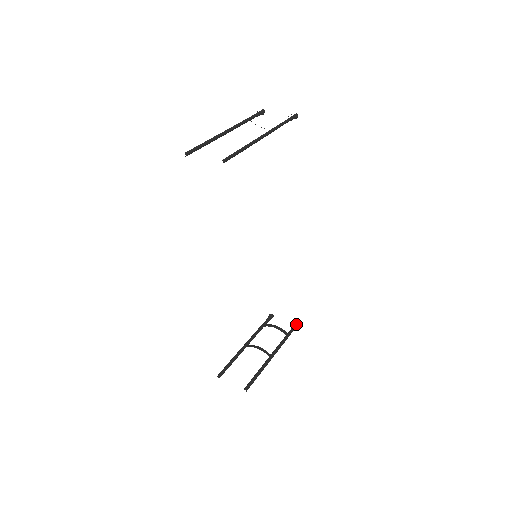
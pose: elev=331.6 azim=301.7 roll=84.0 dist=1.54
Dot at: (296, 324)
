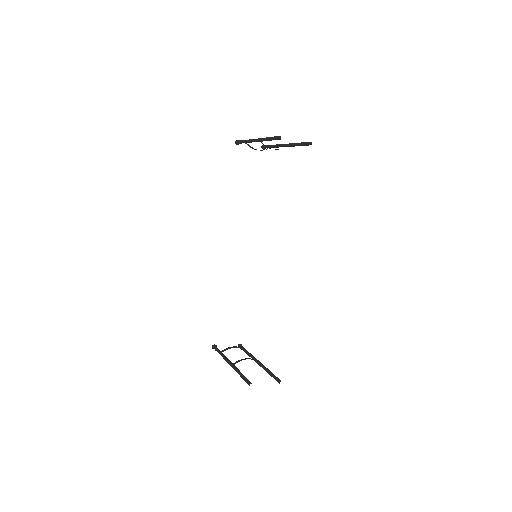
Dot at: (241, 344)
